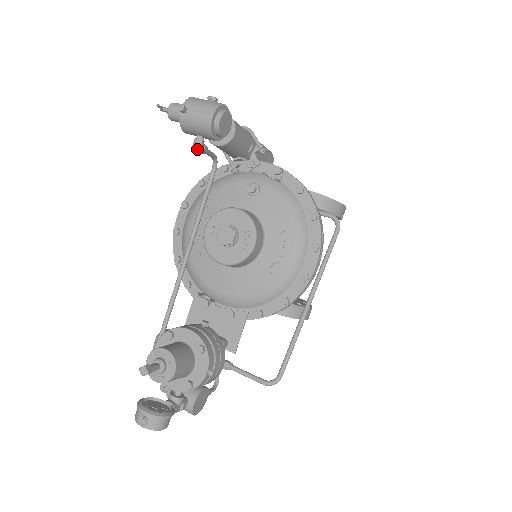
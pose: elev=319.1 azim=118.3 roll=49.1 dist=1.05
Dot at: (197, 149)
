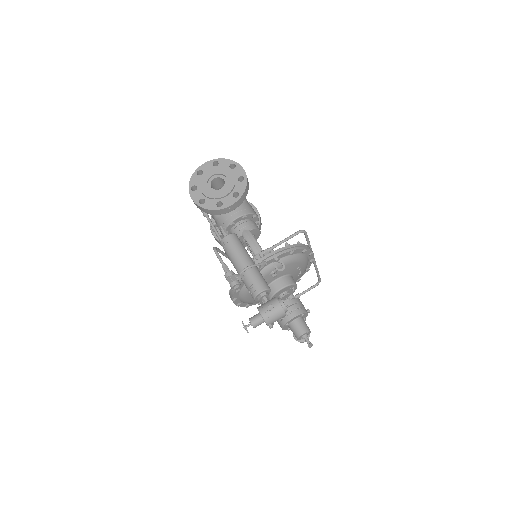
Dot at: occluded
